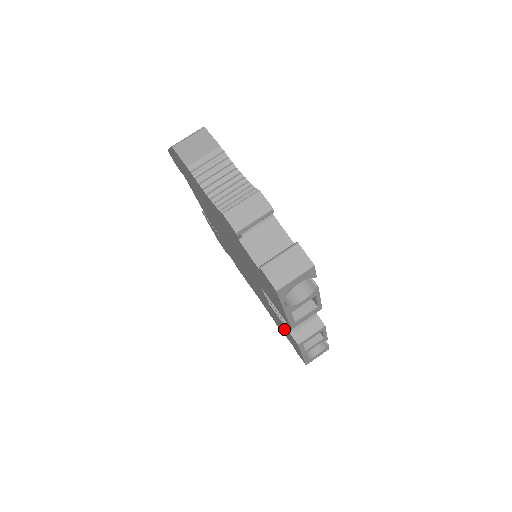
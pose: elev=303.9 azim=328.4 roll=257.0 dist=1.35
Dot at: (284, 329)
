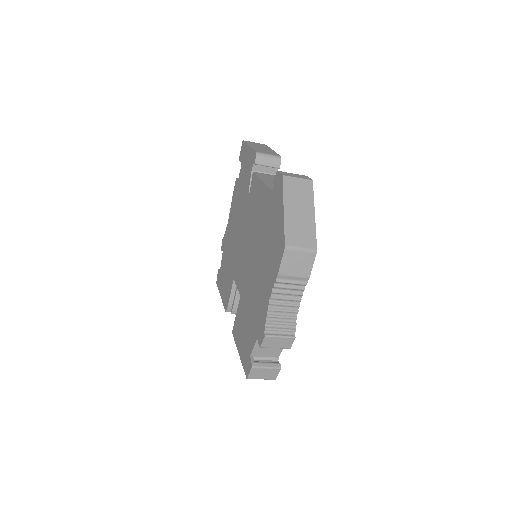
Dot at: (226, 281)
